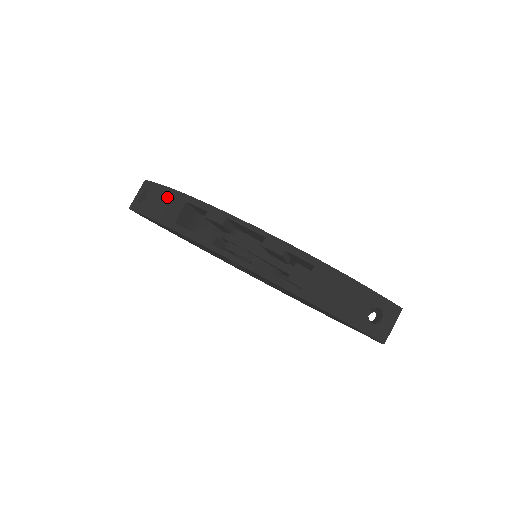
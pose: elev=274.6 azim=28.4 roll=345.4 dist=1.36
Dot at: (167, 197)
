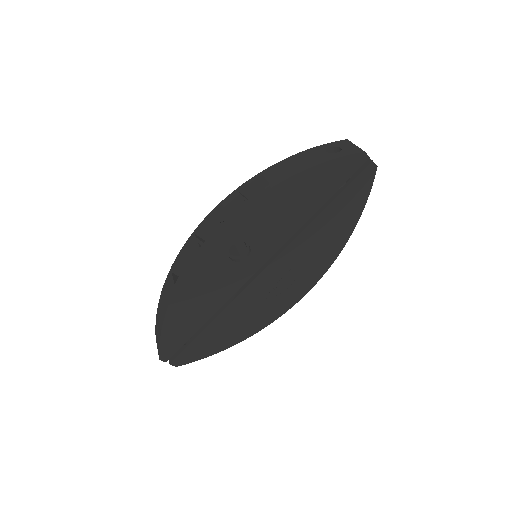
Dot at: (163, 295)
